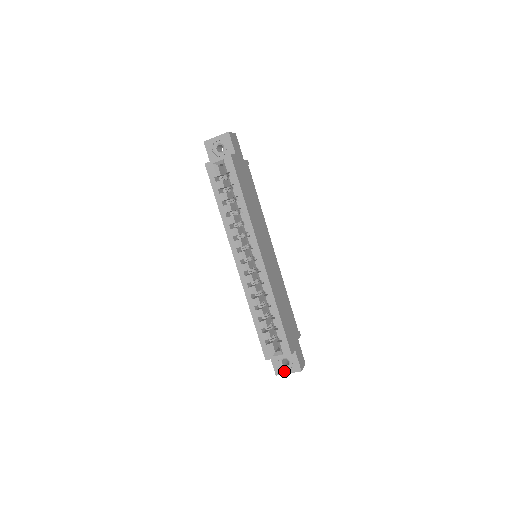
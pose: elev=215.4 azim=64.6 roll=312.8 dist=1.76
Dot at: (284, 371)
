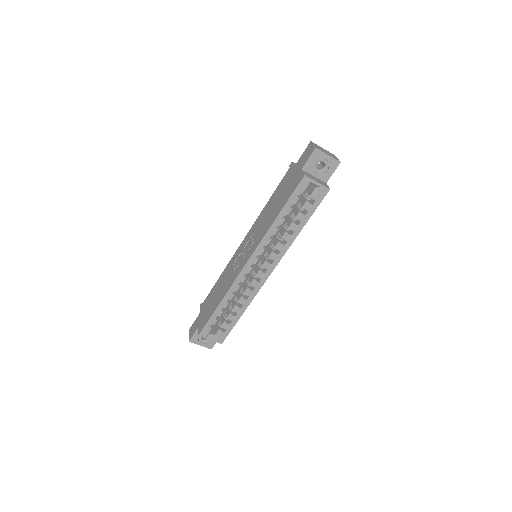
Dot at: (198, 342)
